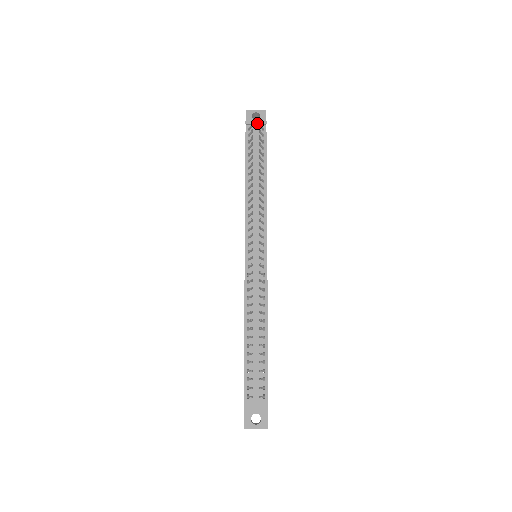
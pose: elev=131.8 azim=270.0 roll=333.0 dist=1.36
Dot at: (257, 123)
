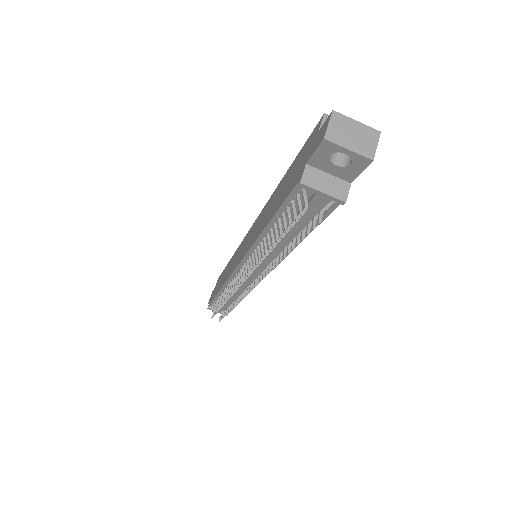
Dot at: (323, 196)
